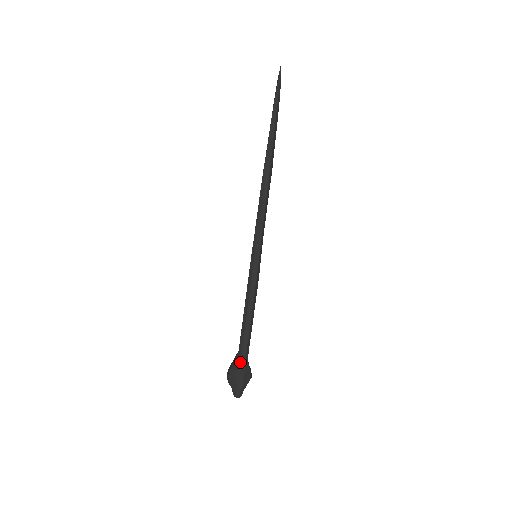
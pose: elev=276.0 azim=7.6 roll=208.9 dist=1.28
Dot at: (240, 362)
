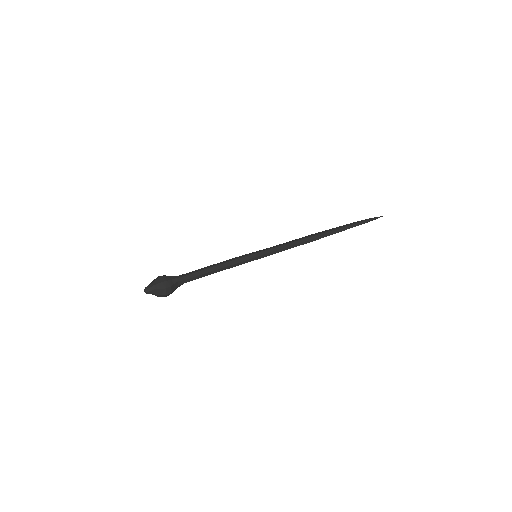
Dot at: (174, 276)
